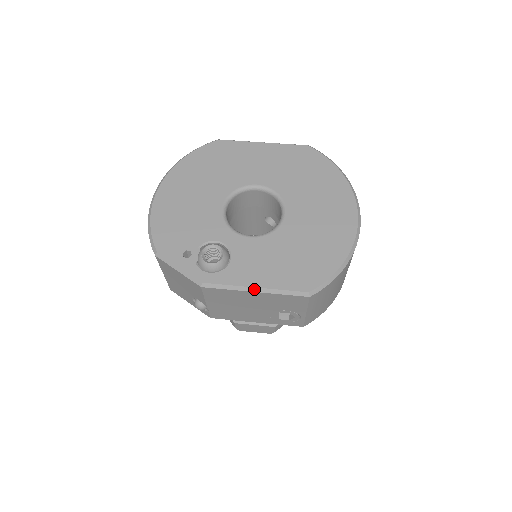
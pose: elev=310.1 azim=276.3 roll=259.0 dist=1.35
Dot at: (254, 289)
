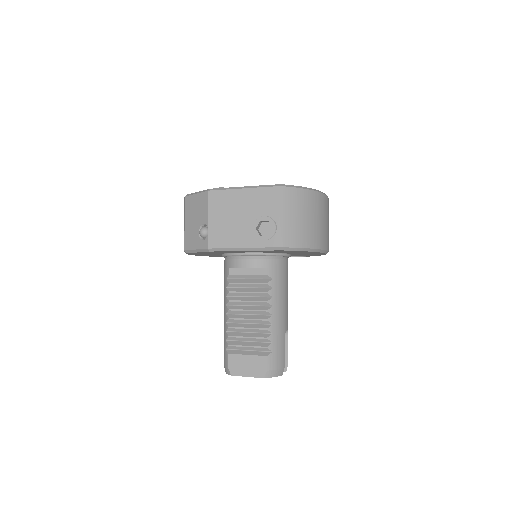
Dot at: (243, 187)
